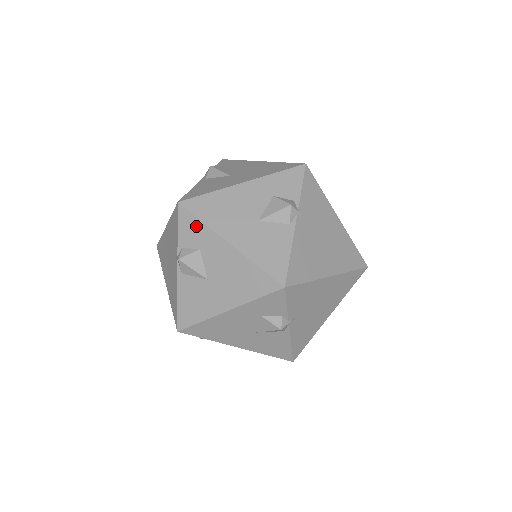
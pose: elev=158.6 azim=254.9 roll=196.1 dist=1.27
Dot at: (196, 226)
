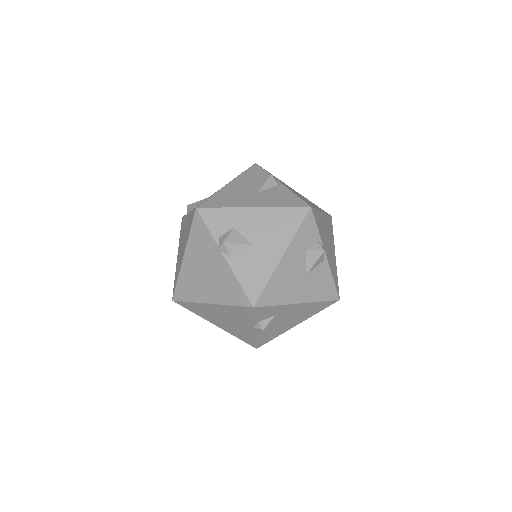
Dot at: (271, 309)
